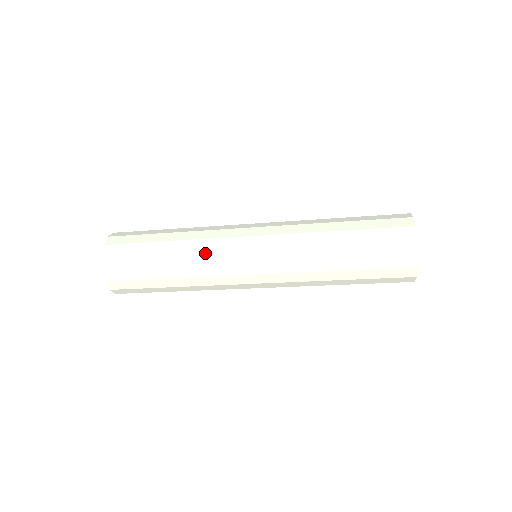
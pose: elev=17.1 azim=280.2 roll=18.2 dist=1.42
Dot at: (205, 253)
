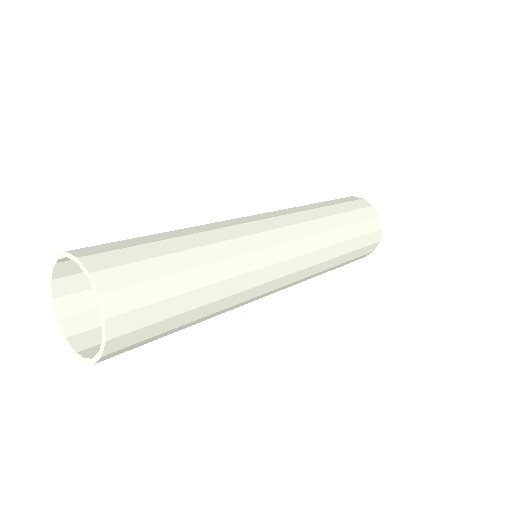
Dot at: (248, 275)
